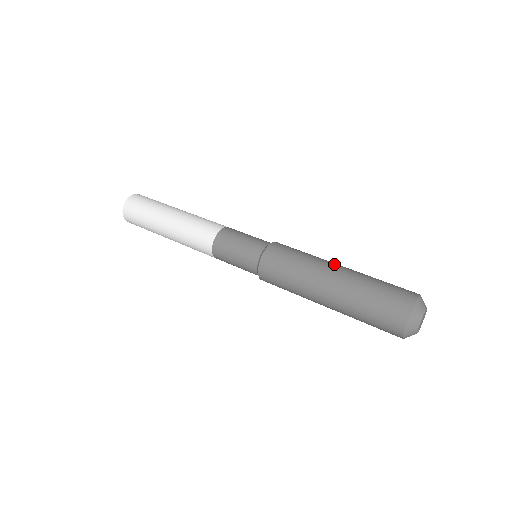
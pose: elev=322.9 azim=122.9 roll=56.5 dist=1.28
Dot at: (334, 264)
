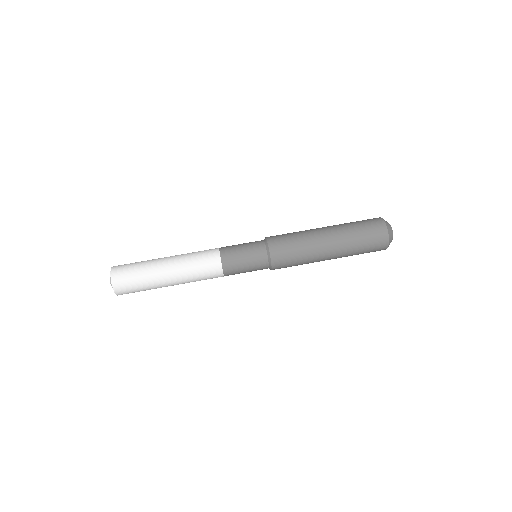
Dot at: (321, 233)
